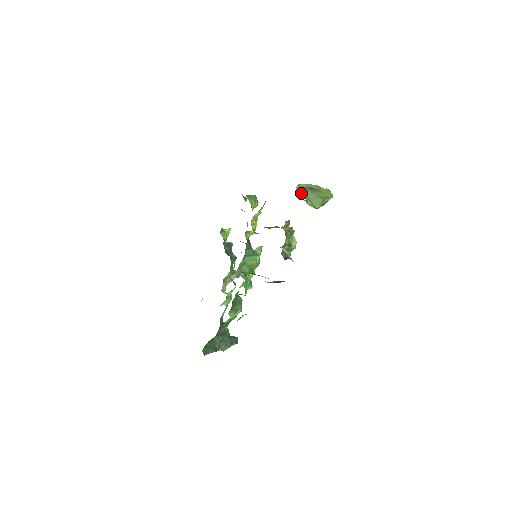
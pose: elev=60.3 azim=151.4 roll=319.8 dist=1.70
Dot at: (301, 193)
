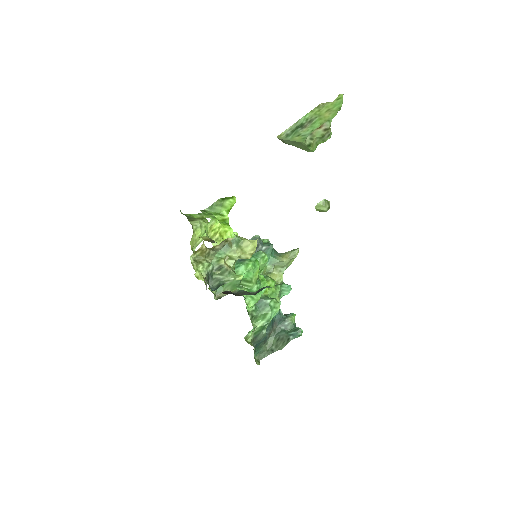
Dot at: occluded
